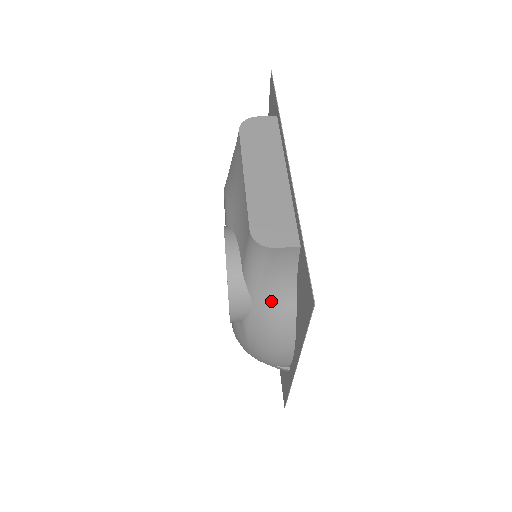
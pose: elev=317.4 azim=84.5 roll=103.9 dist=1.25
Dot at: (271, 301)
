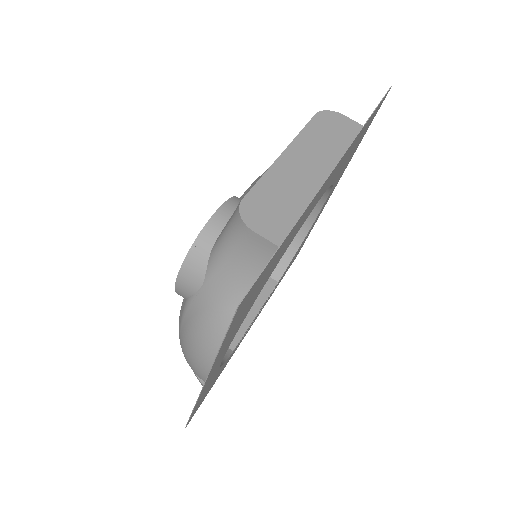
Dot at: (222, 293)
